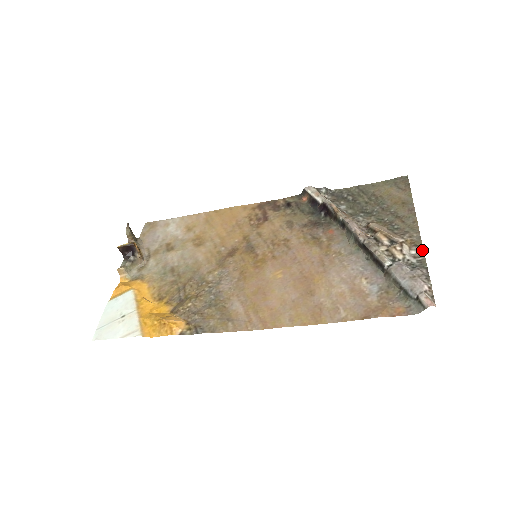
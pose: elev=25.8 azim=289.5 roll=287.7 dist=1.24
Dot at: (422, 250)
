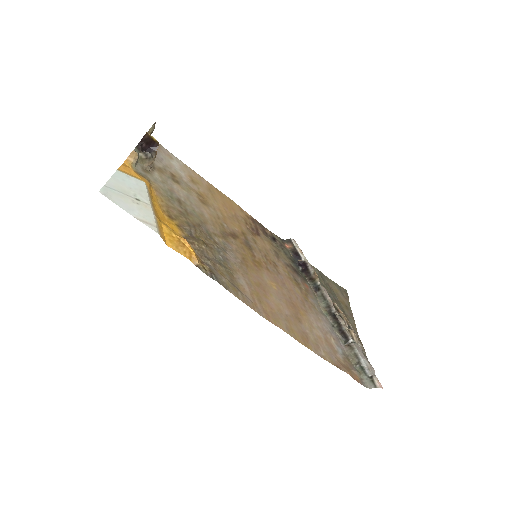
Dot at: occluded
